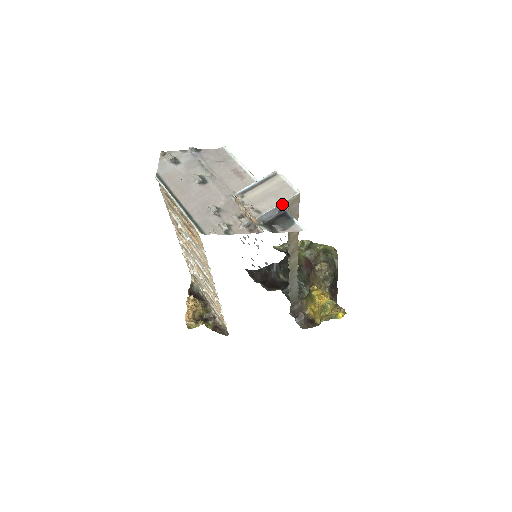
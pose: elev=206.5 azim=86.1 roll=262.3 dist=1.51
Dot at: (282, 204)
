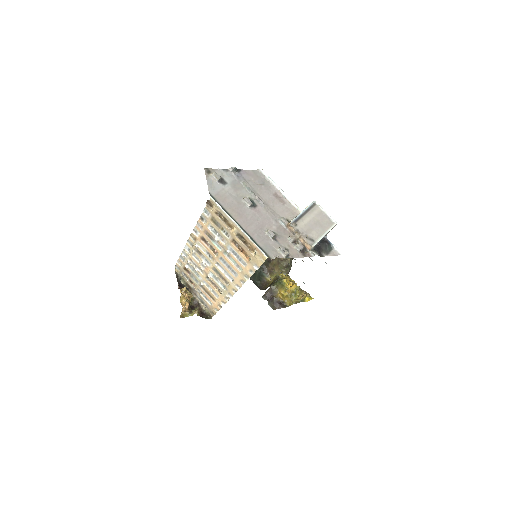
Dot at: (327, 233)
